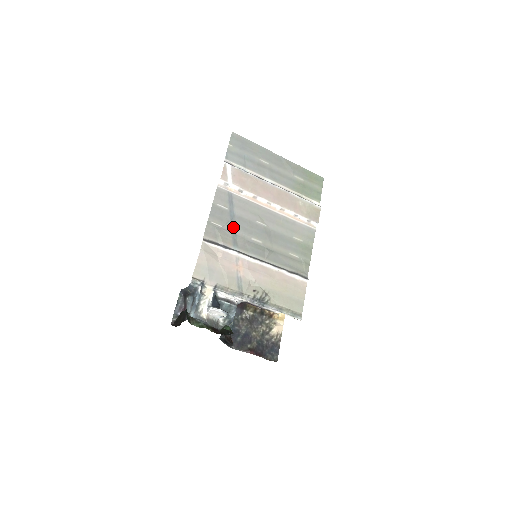
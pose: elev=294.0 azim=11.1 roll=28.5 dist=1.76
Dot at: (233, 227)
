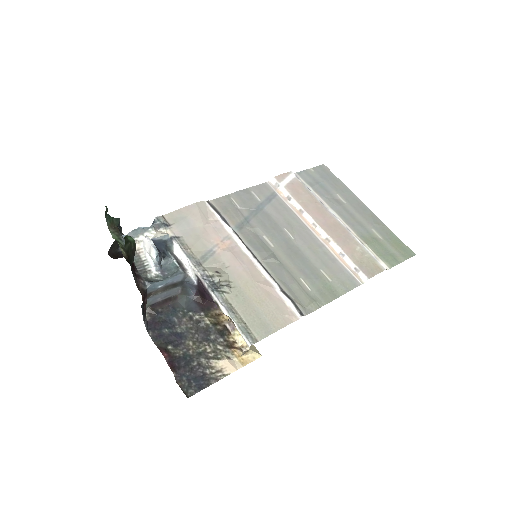
Dot at: (252, 215)
